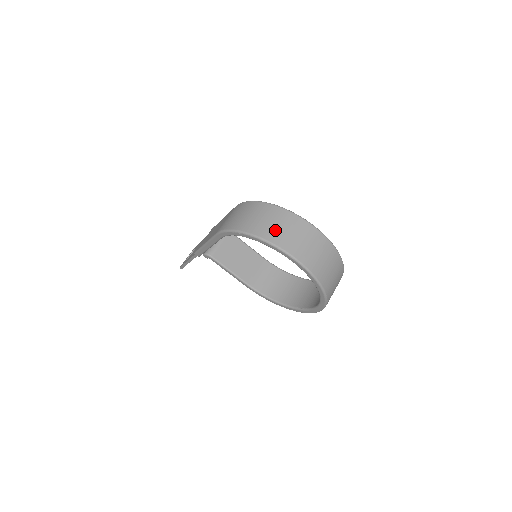
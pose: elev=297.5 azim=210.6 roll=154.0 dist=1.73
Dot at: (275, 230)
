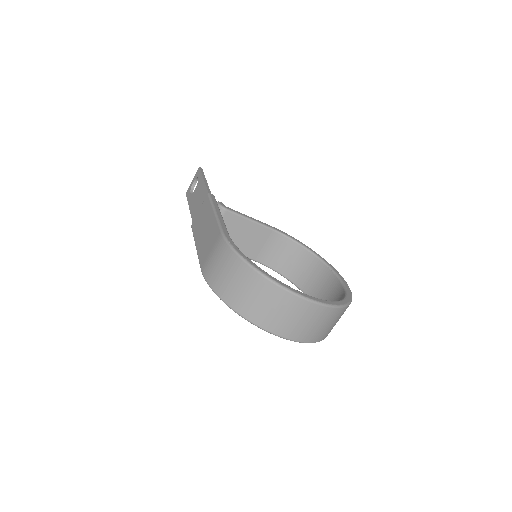
Dot at: (260, 310)
